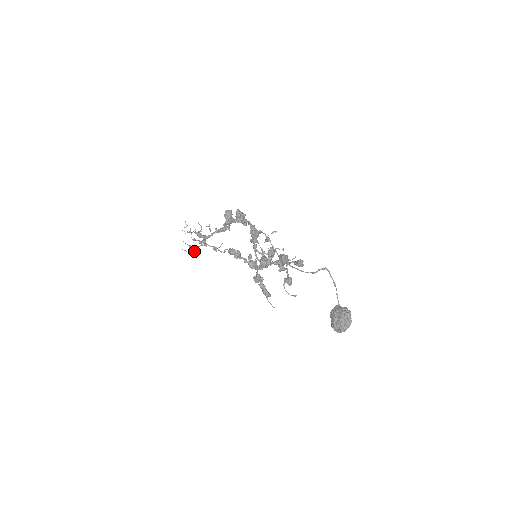
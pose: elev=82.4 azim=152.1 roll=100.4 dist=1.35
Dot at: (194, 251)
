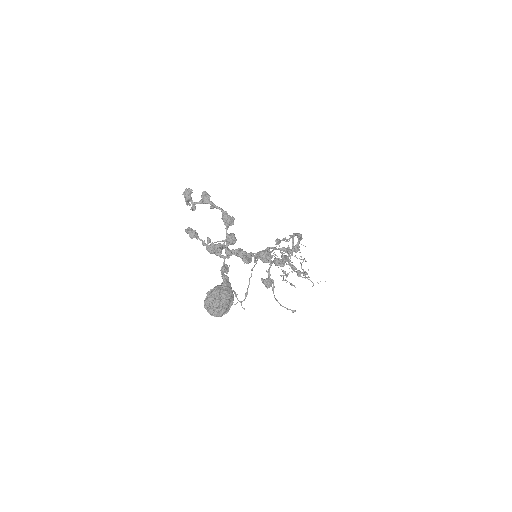
Dot at: (280, 275)
